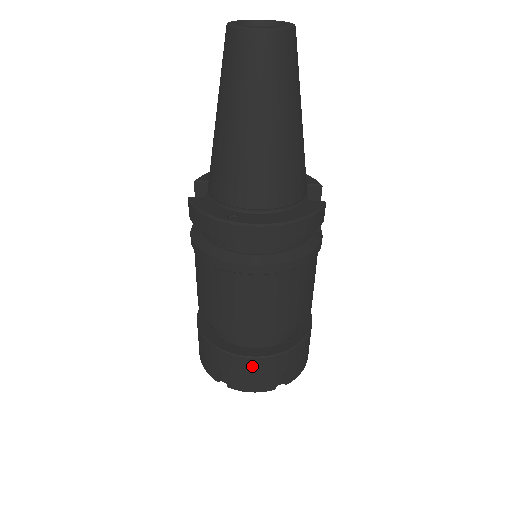
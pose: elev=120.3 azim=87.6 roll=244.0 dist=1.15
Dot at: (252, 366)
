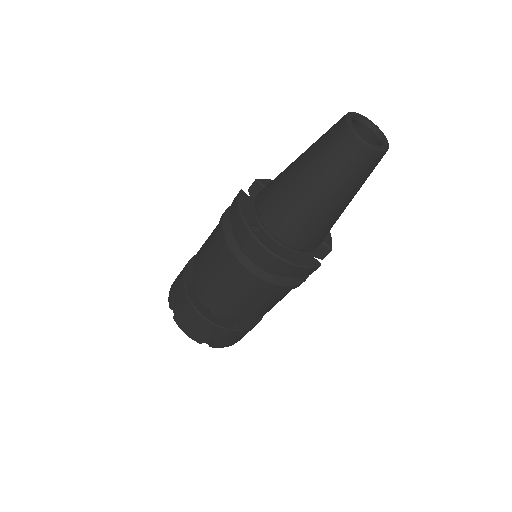
Dot at: (197, 319)
